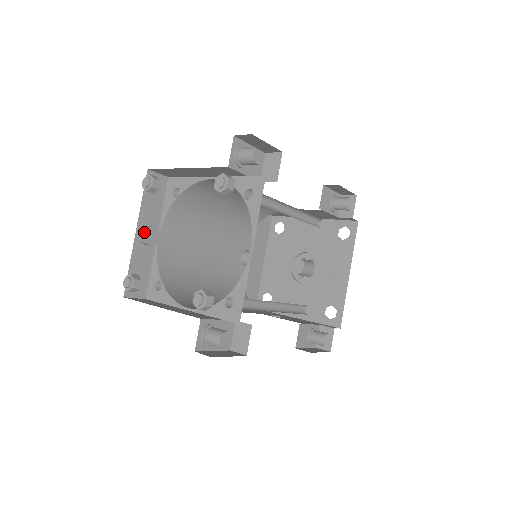
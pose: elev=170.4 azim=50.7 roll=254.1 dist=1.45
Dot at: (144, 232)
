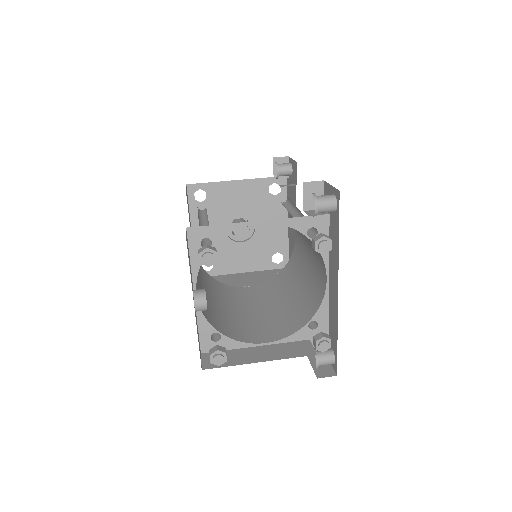
Dot at: (204, 303)
